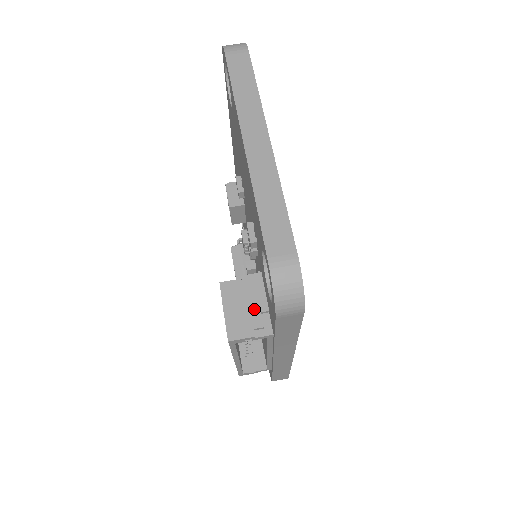
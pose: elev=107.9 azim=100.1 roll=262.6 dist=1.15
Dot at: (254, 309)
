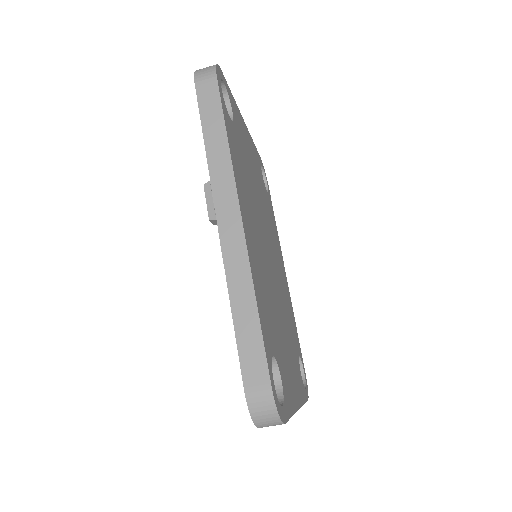
Dot at: occluded
